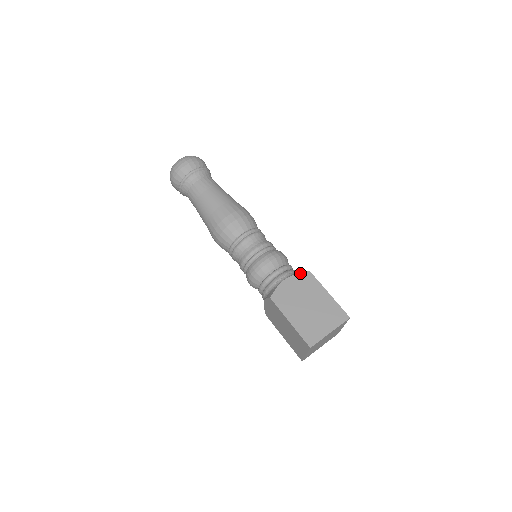
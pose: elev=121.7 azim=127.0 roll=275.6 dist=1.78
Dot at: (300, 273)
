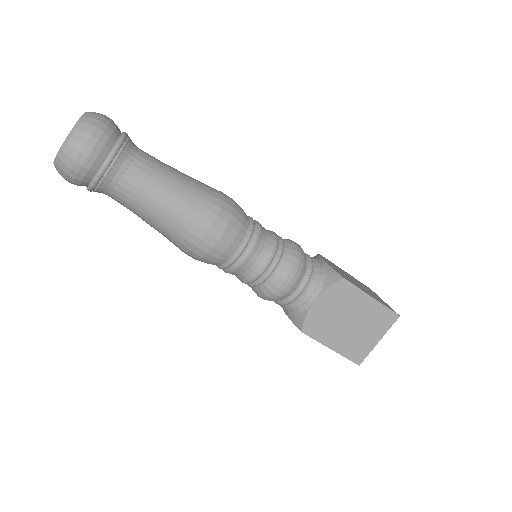
Dot at: (332, 286)
